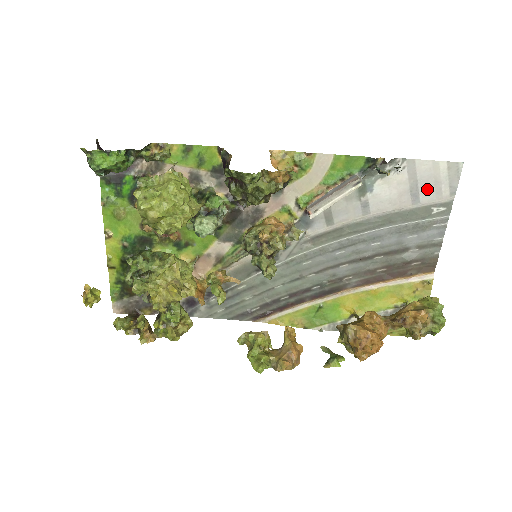
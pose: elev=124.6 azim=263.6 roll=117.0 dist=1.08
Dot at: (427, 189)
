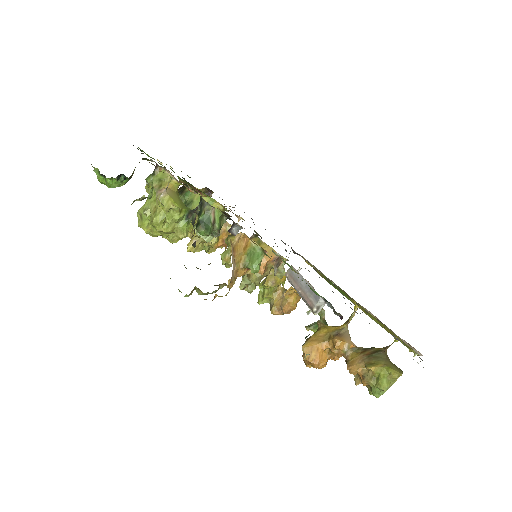
Dot at: occluded
